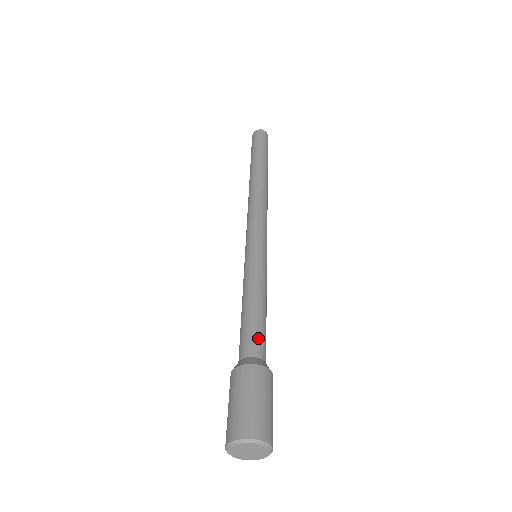
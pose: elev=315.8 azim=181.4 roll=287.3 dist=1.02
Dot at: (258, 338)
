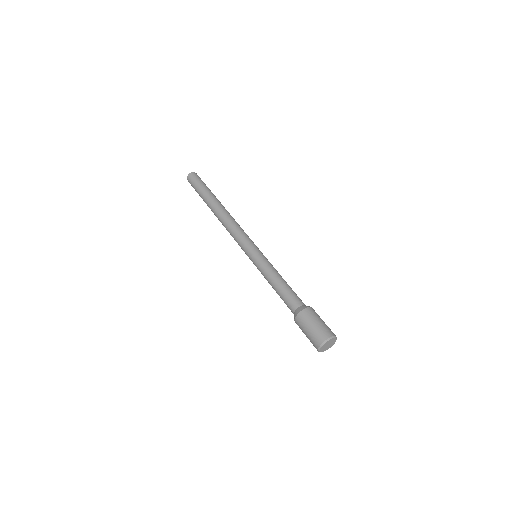
Dot at: occluded
